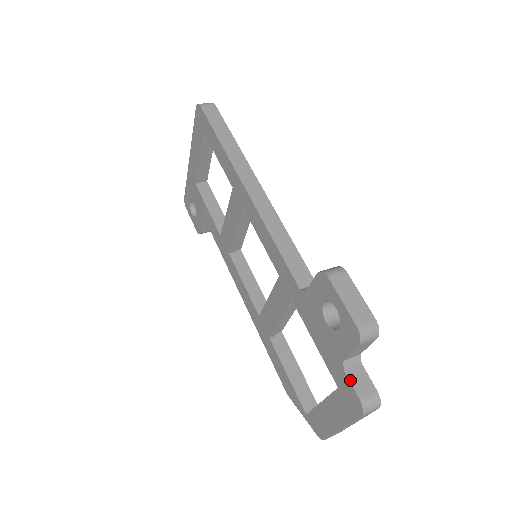
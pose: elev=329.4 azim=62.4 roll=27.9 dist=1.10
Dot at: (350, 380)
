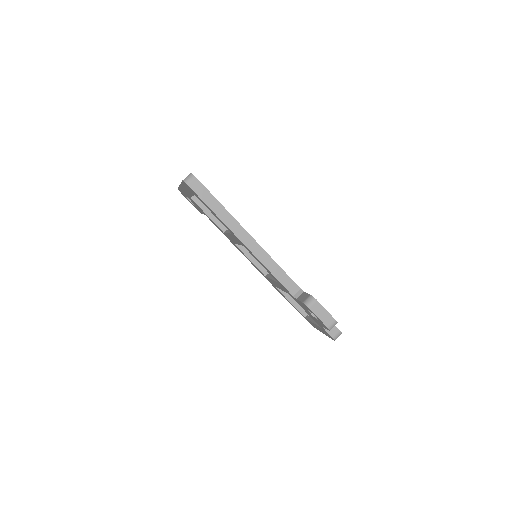
Dot at: (327, 331)
